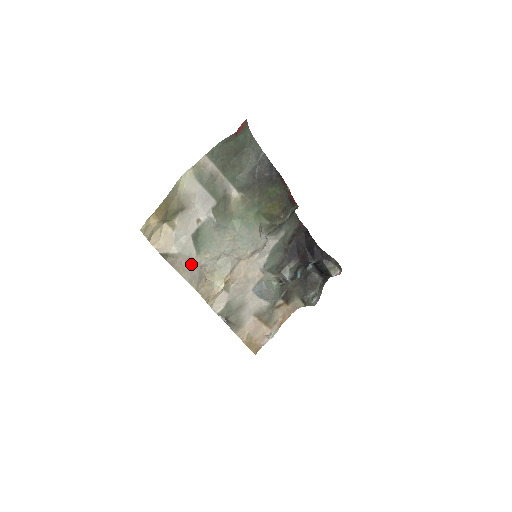
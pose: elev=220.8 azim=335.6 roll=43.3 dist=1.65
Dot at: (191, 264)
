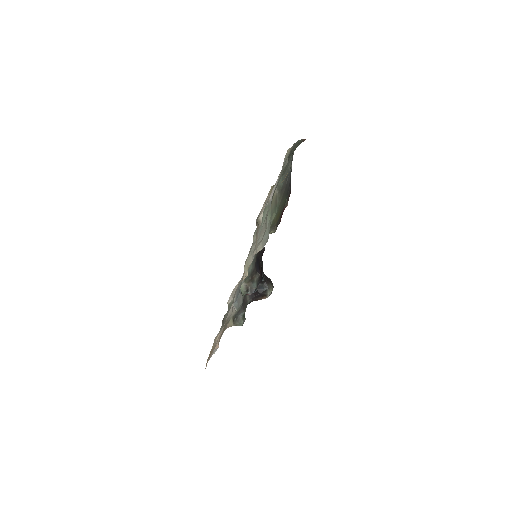
Dot at: occluded
